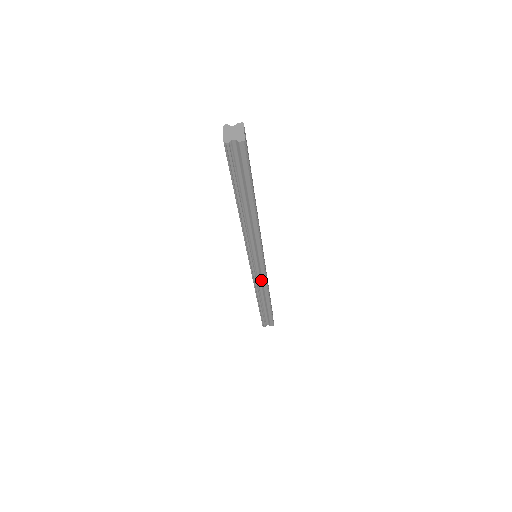
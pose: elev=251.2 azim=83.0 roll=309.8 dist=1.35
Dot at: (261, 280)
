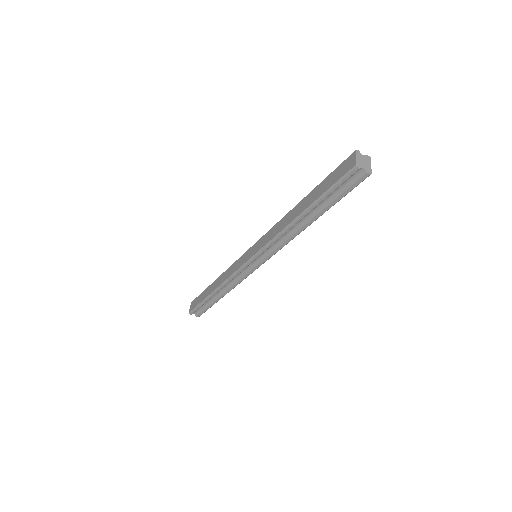
Dot at: (239, 277)
